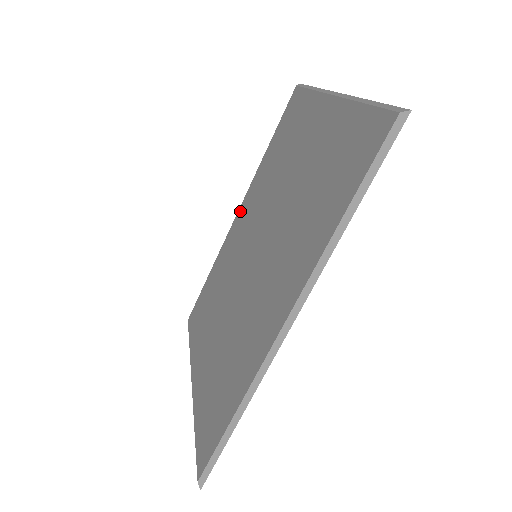
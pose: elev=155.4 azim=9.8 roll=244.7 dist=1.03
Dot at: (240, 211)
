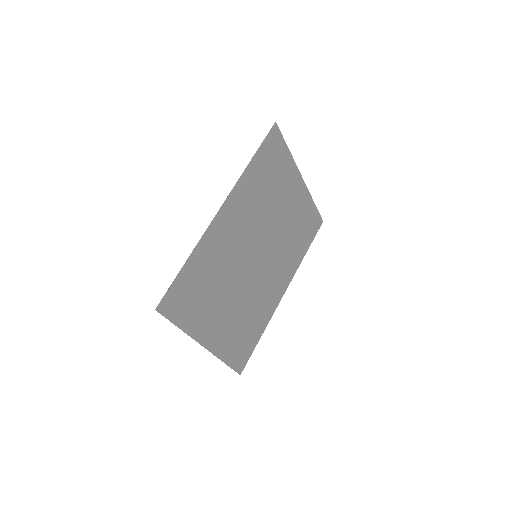
Dot at: occluded
